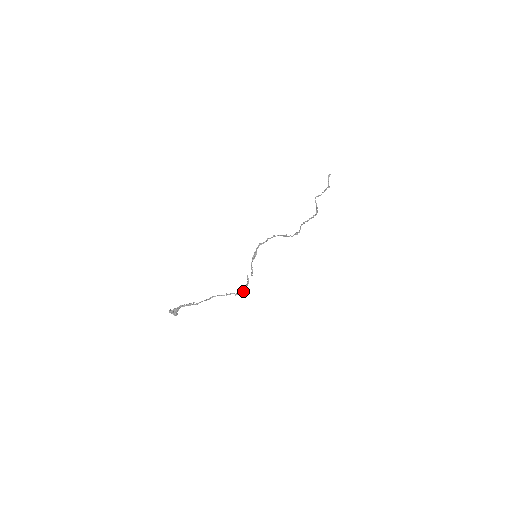
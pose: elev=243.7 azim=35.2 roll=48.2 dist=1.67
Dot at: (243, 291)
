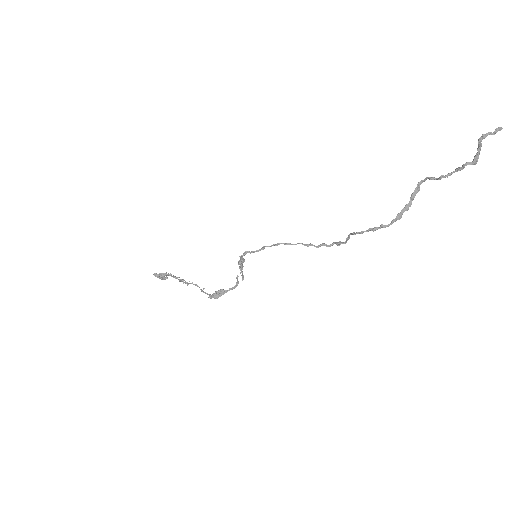
Dot at: (220, 296)
